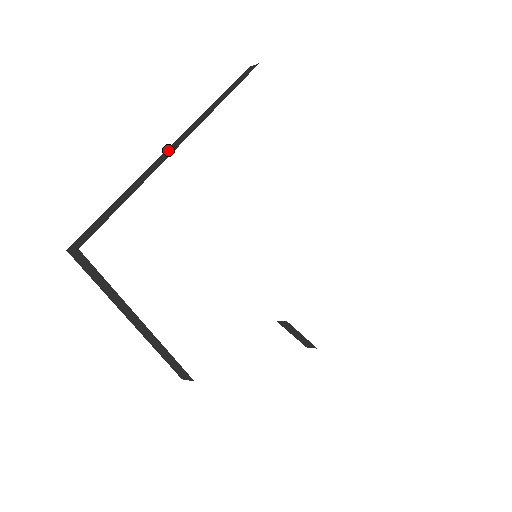
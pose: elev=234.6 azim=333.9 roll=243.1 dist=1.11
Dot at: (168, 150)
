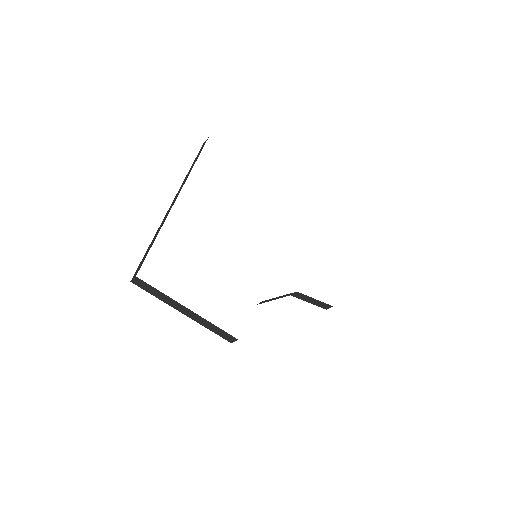
Dot at: (169, 210)
